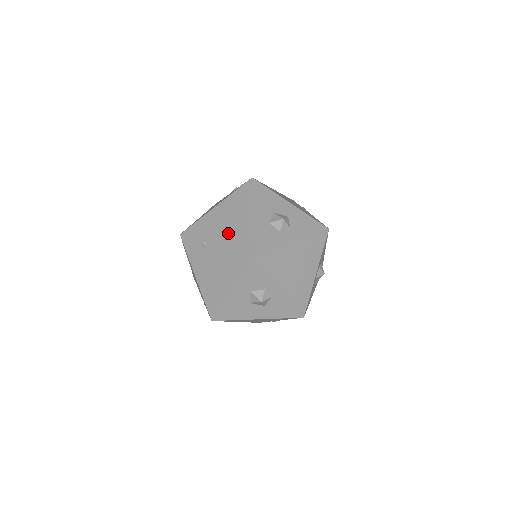
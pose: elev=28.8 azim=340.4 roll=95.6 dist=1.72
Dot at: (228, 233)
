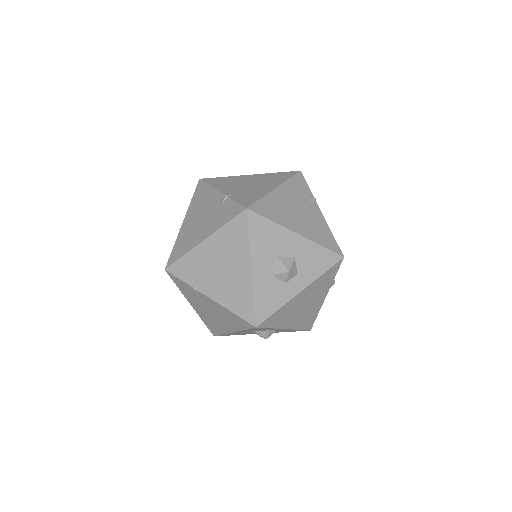
Dot at: (223, 287)
